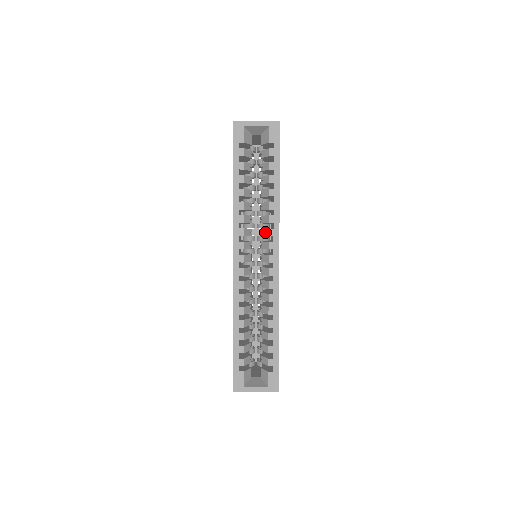
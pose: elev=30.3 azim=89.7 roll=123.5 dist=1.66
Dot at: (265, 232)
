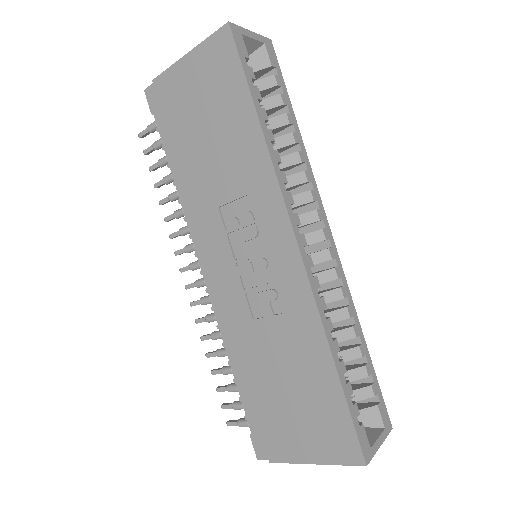
Dot at: (302, 198)
